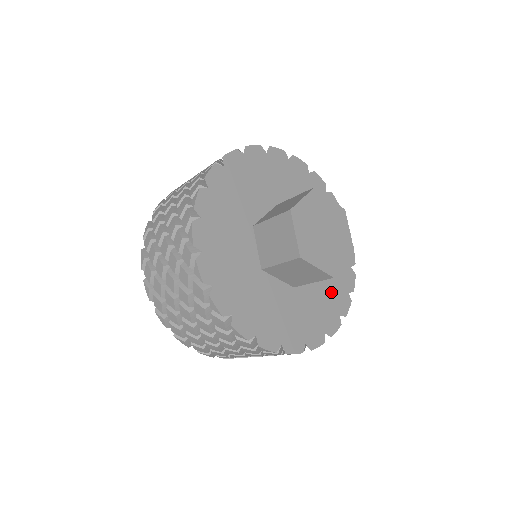
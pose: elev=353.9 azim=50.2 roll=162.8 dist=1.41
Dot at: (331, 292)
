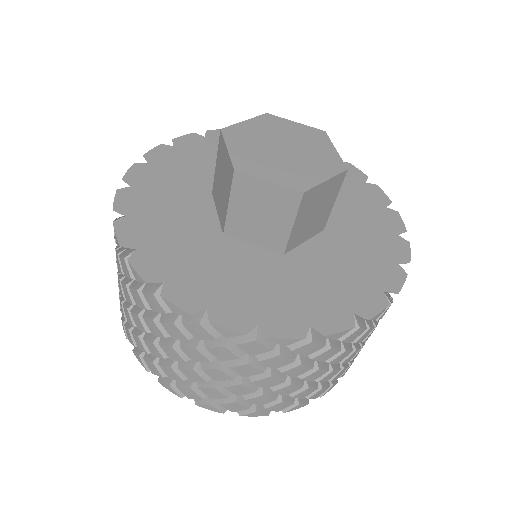
Dot at: (360, 262)
